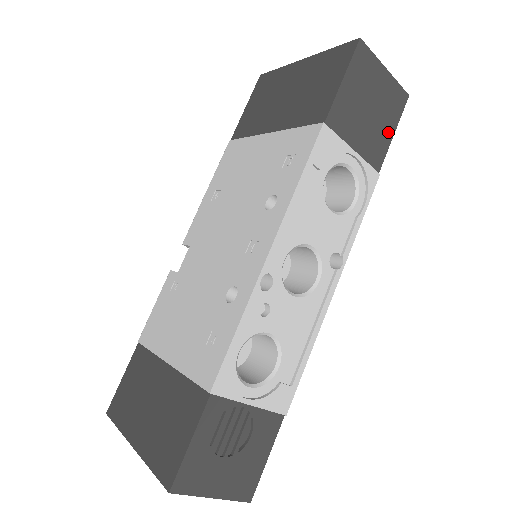
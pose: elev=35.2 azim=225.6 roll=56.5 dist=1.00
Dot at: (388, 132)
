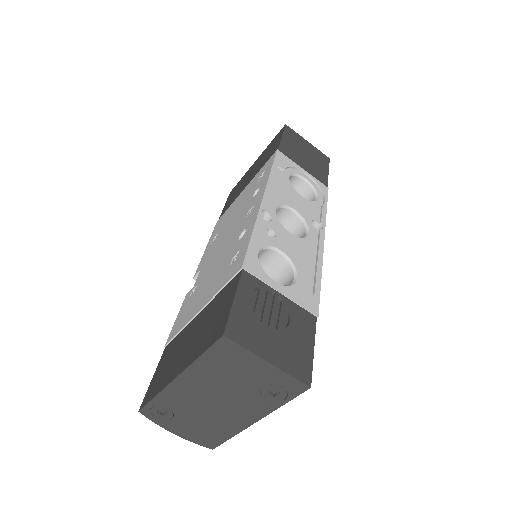
Dot at: (324, 170)
